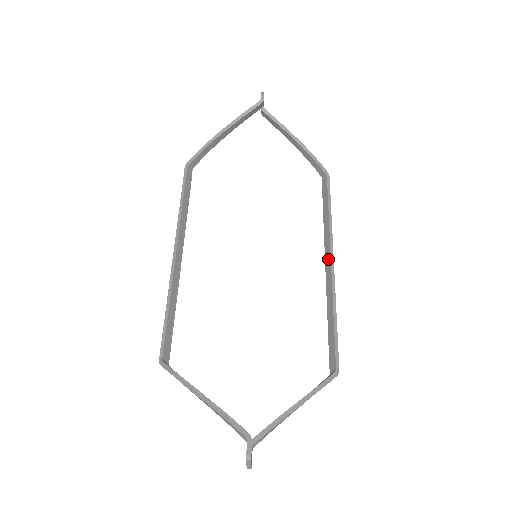
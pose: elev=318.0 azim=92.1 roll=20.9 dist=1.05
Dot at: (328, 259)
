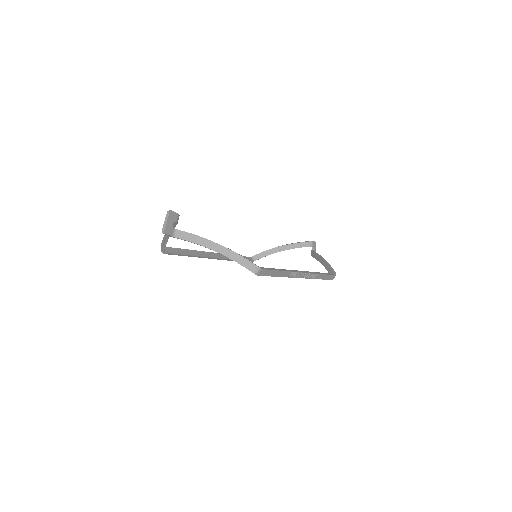
Dot at: occluded
